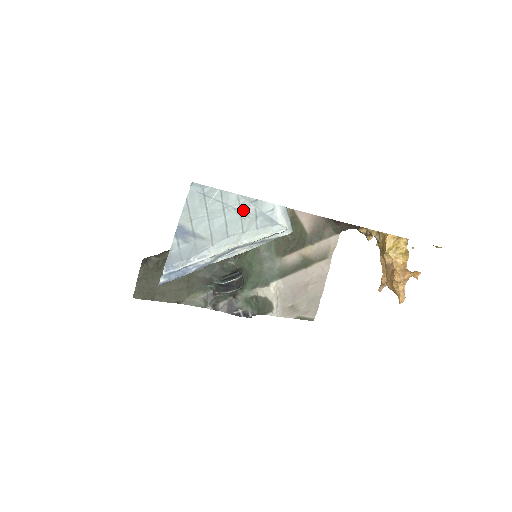
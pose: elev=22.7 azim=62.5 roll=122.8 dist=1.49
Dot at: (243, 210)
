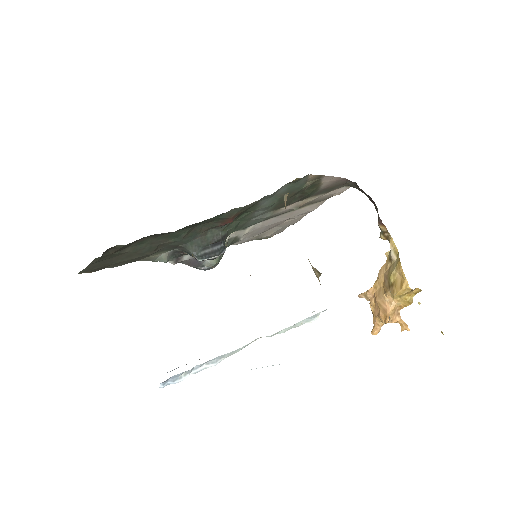
Dot at: occluded
